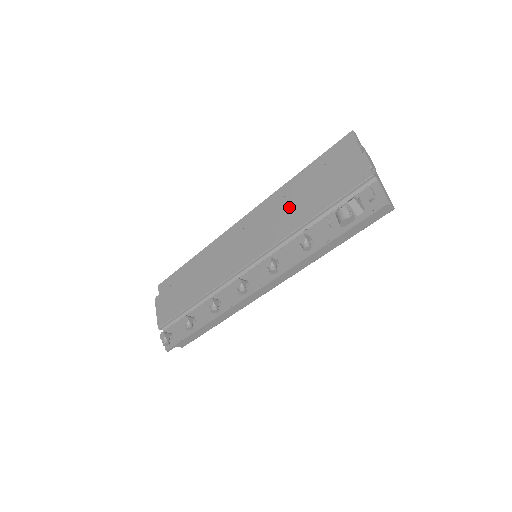
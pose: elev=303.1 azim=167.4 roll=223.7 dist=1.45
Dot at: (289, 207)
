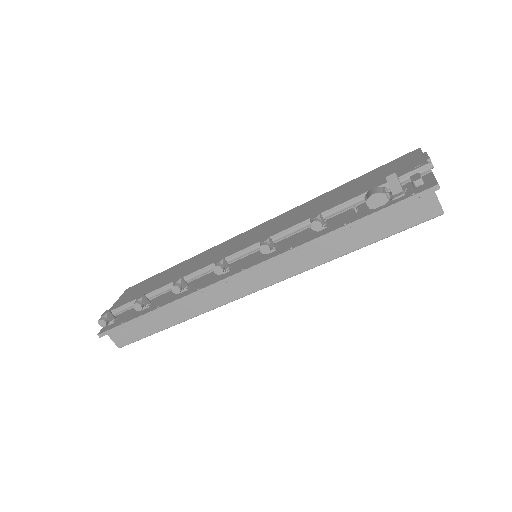
Dot at: (317, 202)
